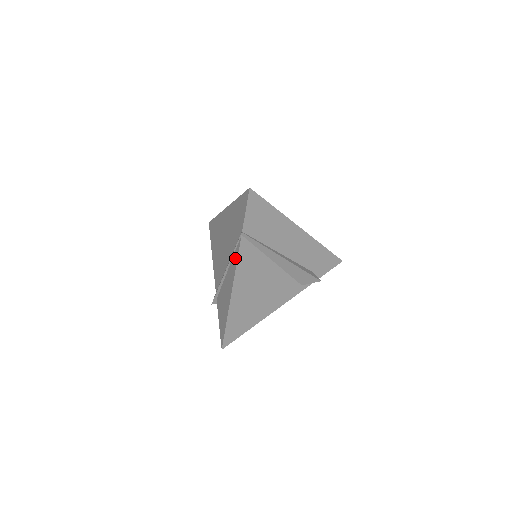
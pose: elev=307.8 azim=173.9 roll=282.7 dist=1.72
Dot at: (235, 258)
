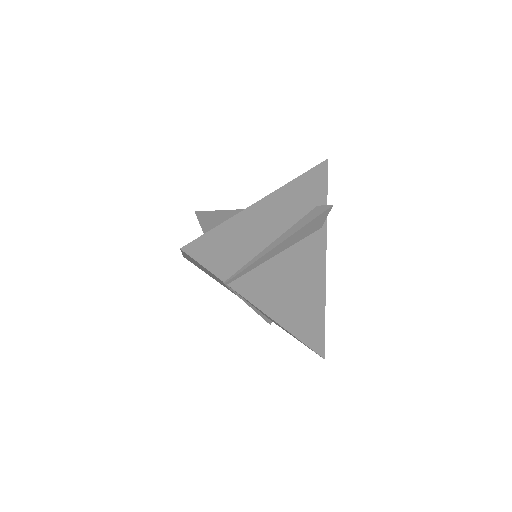
Dot at: occluded
